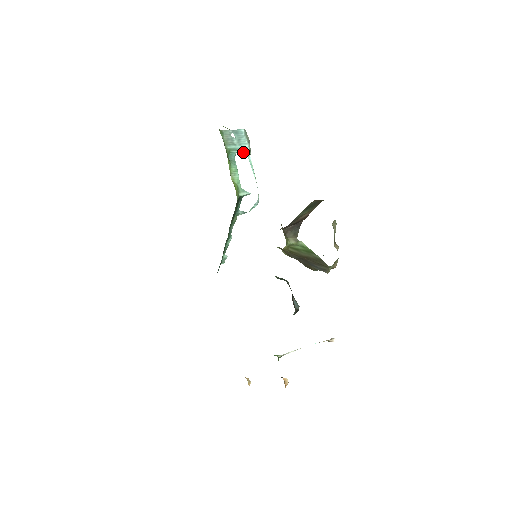
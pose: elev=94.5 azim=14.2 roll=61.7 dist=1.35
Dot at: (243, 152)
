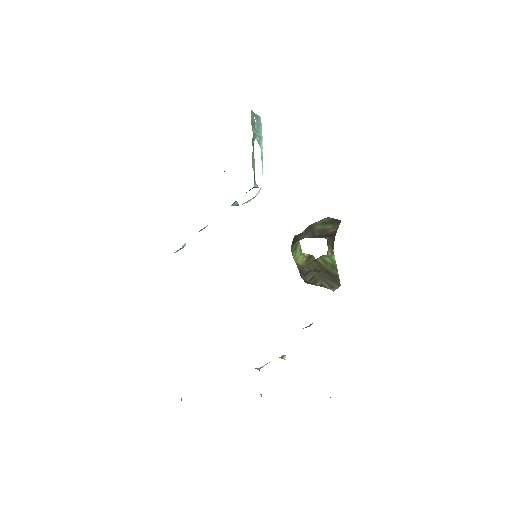
Dot at: (259, 141)
